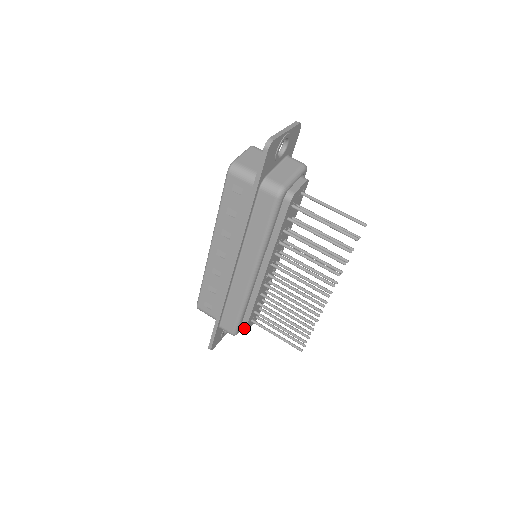
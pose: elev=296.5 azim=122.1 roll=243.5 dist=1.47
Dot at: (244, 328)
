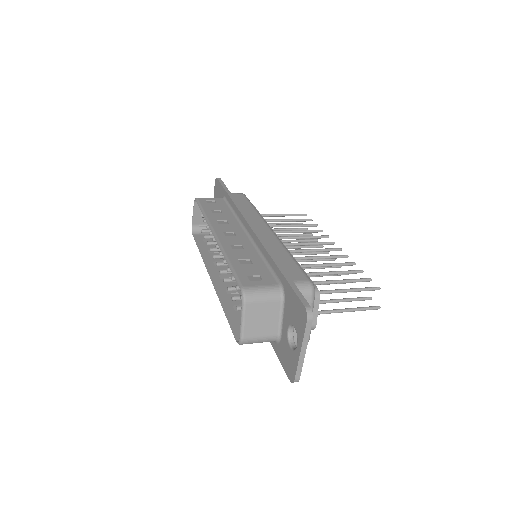
Dot at: occluded
